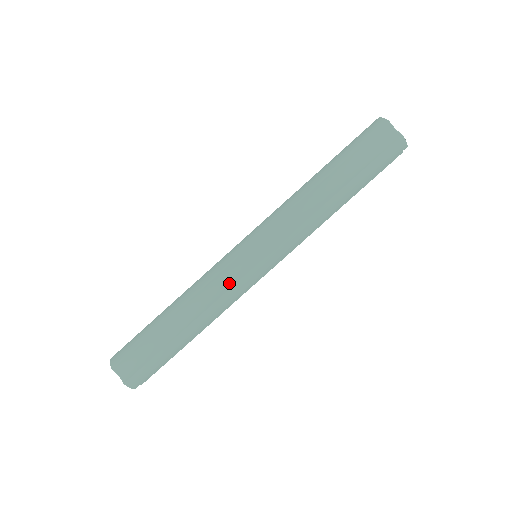
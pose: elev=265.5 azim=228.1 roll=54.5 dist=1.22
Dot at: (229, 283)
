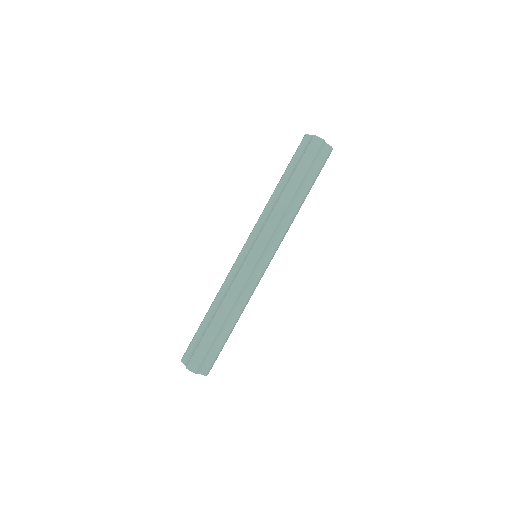
Dot at: (252, 284)
